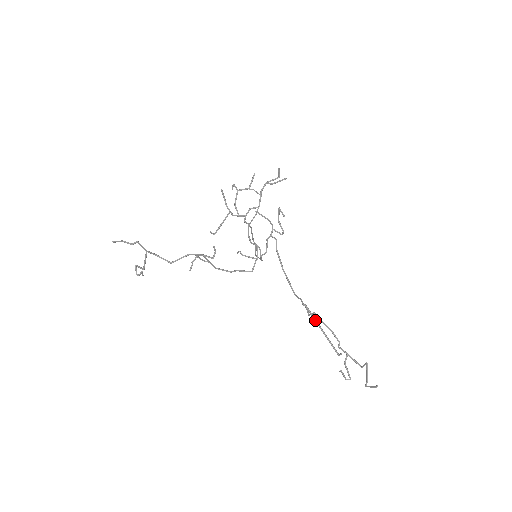
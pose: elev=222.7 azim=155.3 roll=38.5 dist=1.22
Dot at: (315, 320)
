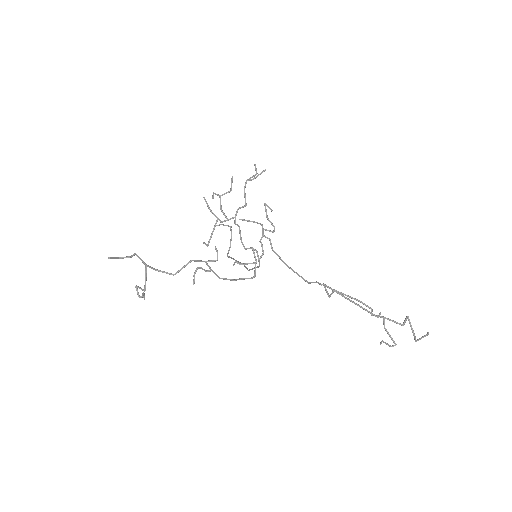
Dot at: (339, 294)
